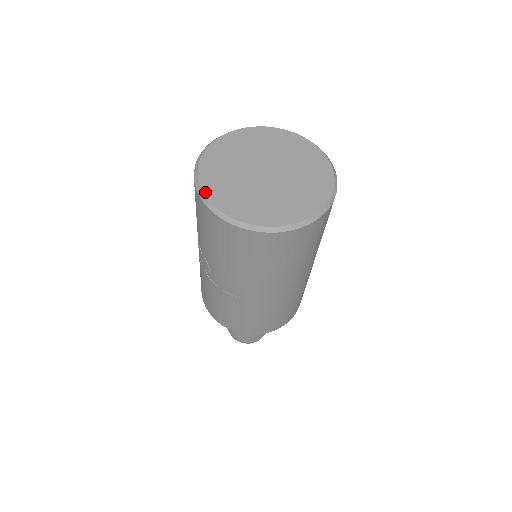
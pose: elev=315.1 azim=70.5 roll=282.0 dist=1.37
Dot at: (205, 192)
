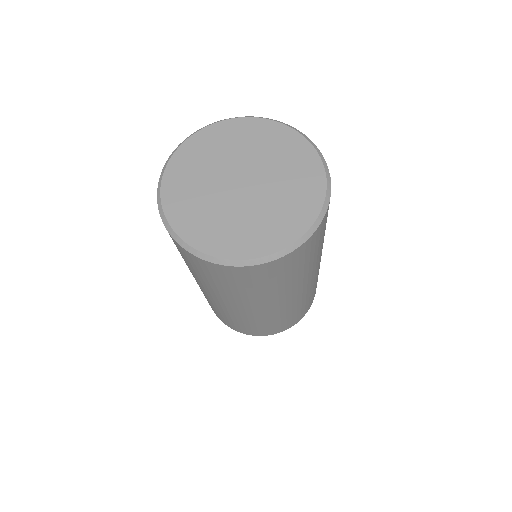
Dot at: (171, 161)
